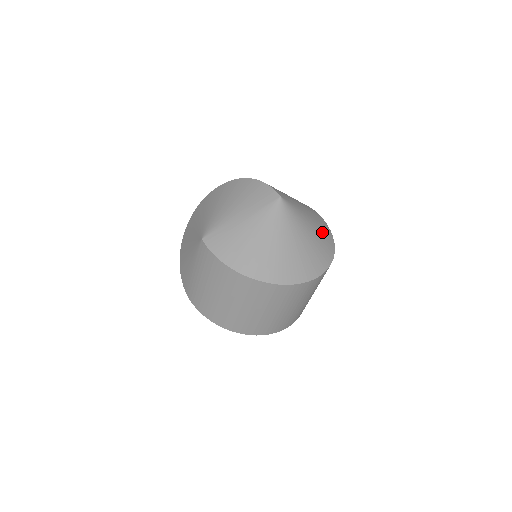
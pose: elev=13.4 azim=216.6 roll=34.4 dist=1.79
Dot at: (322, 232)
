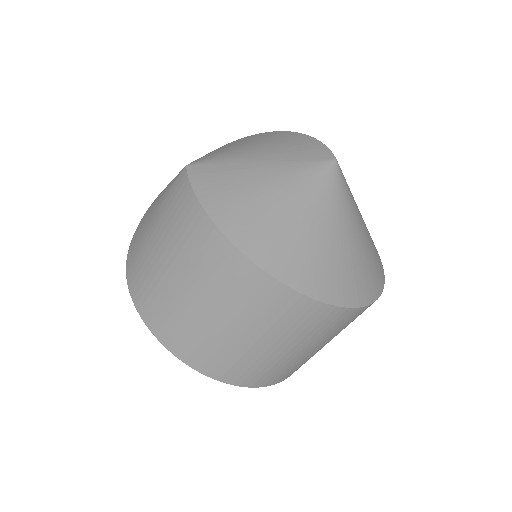
Dot at: (374, 253)
